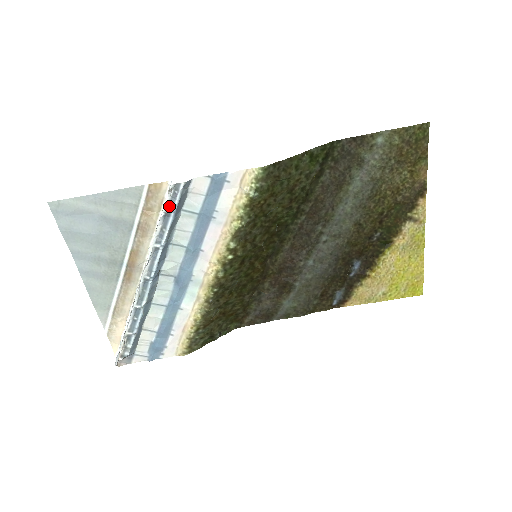
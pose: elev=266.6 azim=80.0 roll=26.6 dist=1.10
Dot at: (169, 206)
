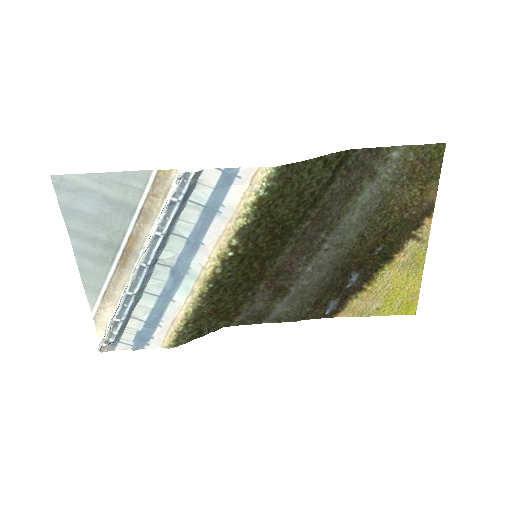
Dot at: (176, 195)
